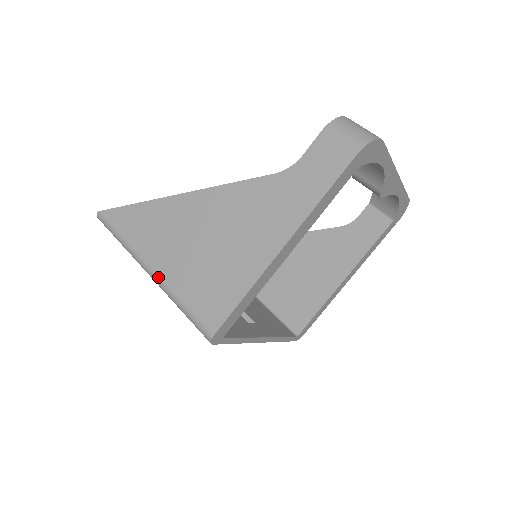
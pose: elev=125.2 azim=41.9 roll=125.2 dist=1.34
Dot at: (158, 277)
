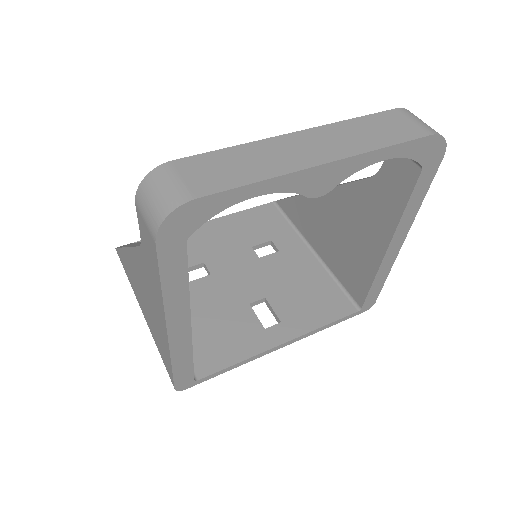
Dot at: (146, 321)
